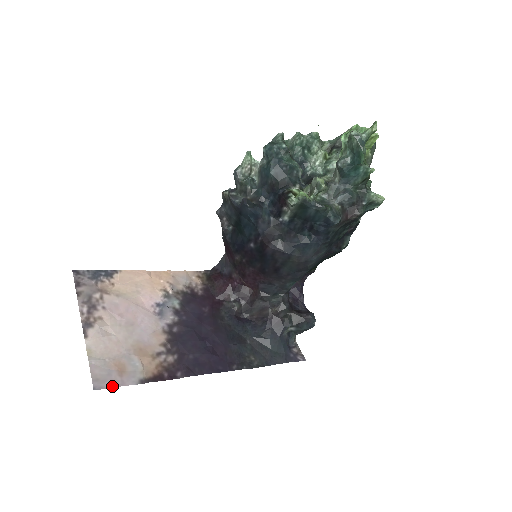
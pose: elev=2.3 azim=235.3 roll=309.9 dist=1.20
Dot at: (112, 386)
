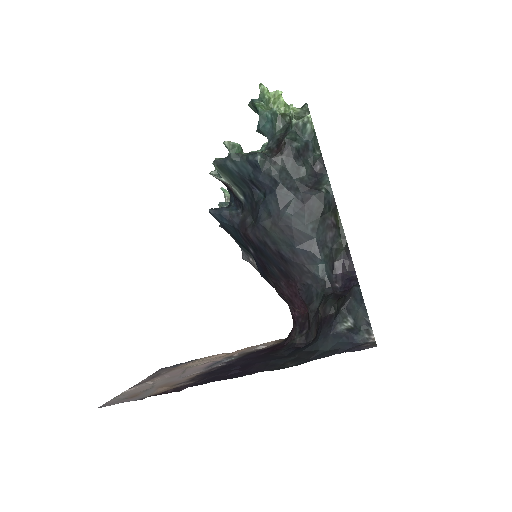
Dot at: (114, 404)
